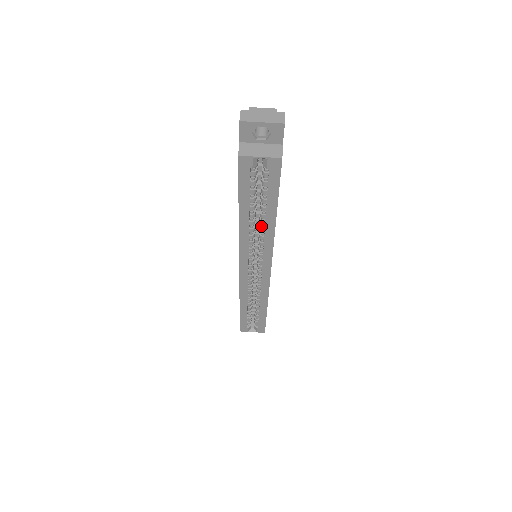
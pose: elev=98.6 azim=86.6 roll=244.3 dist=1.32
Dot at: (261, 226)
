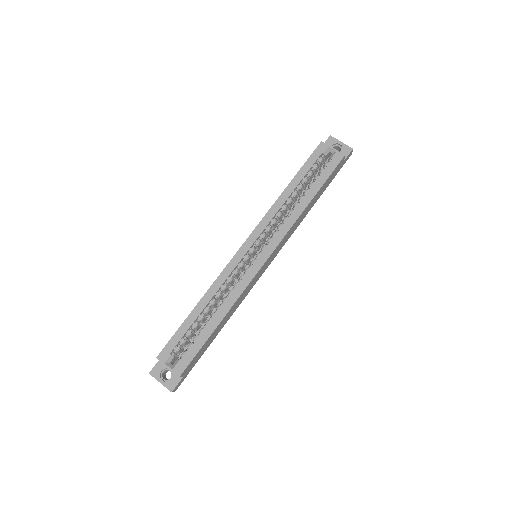
Dot at: (292, 209)
